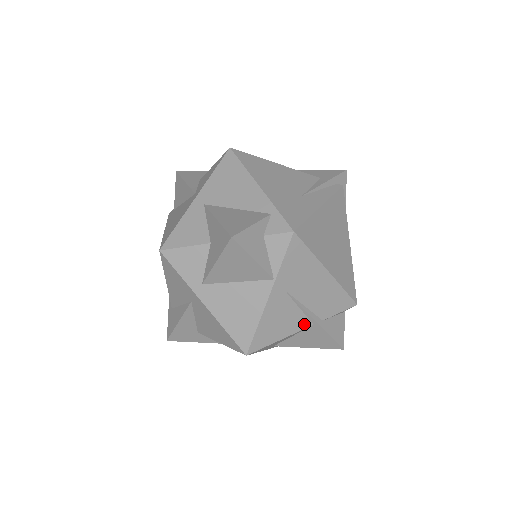
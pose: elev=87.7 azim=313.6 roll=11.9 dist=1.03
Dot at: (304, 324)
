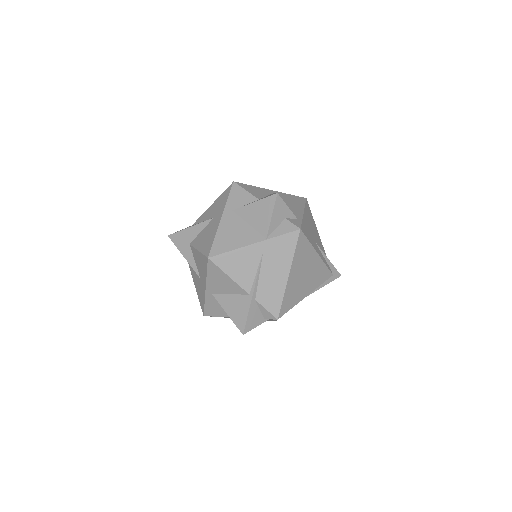
Dot at: (247, 286)
